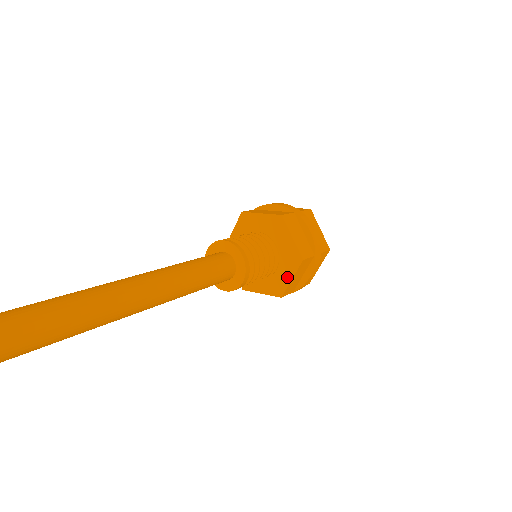
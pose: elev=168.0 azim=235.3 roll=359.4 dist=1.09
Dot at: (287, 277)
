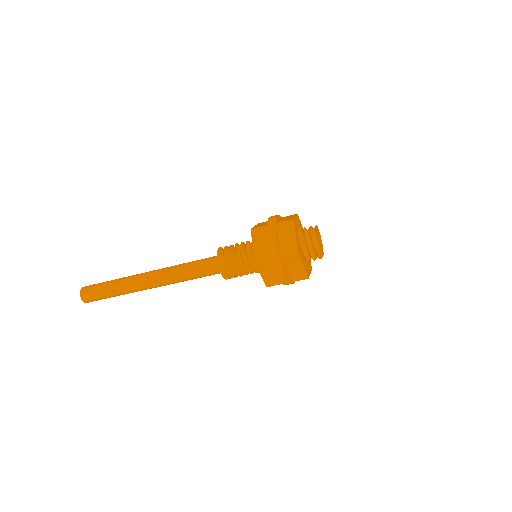
Dot at: occluded
